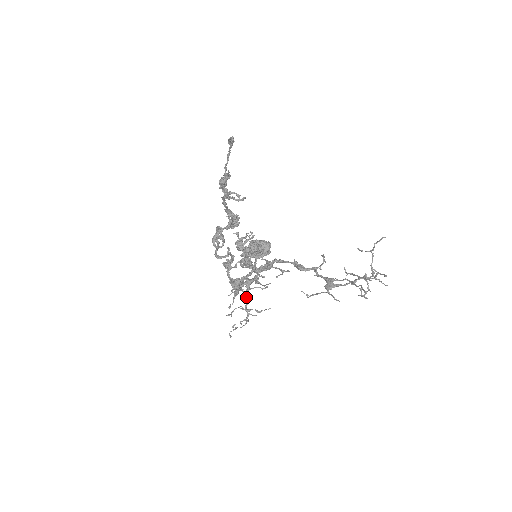
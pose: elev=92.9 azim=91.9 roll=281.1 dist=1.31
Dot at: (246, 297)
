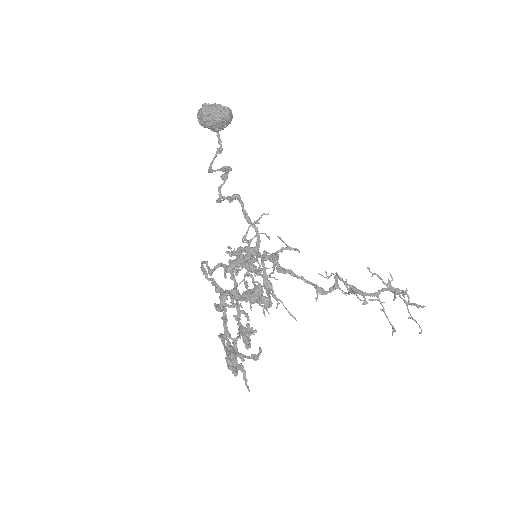
Dot at: (254, 267)
